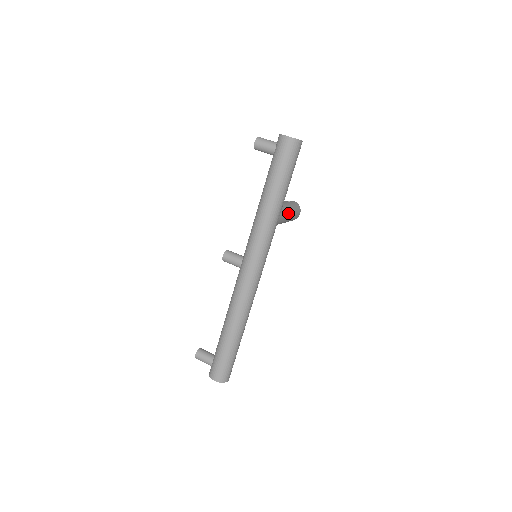
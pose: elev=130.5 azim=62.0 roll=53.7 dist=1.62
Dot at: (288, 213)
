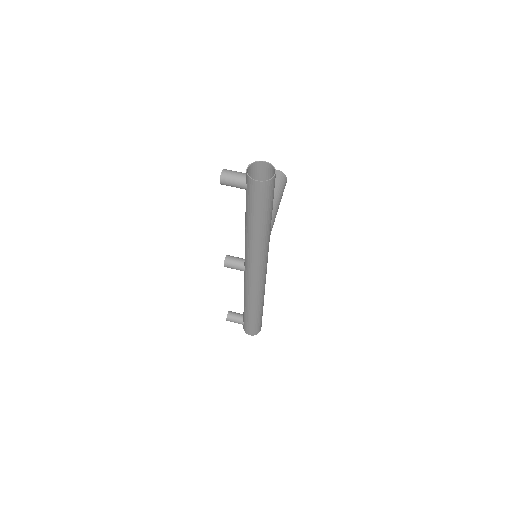
Dot at: (276, 209)
